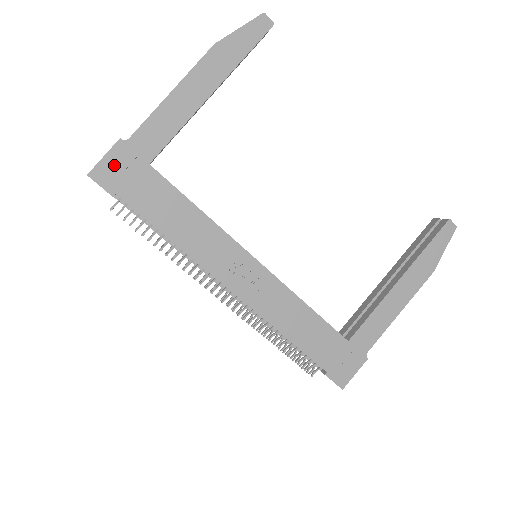
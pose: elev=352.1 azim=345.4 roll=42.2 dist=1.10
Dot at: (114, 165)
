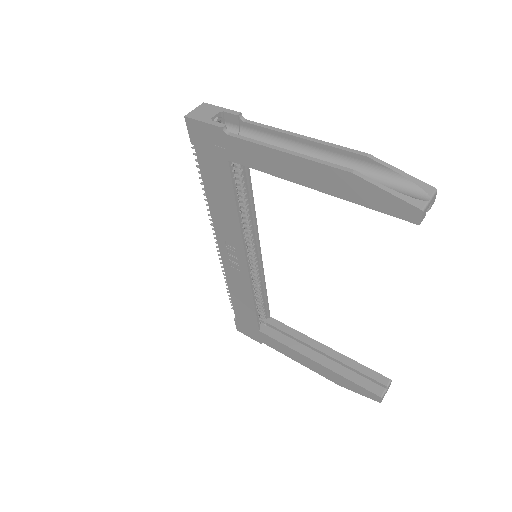
Dot at: (206, 133)
